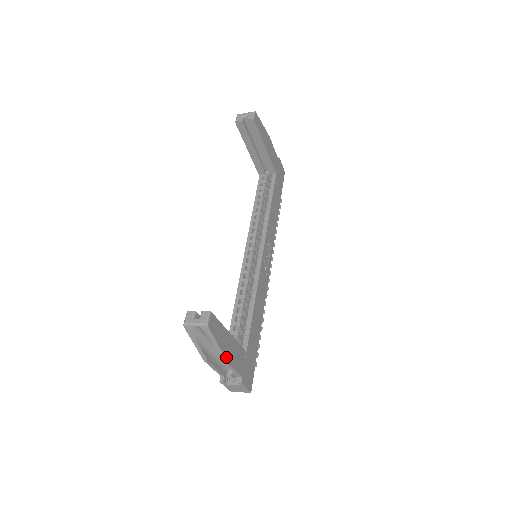
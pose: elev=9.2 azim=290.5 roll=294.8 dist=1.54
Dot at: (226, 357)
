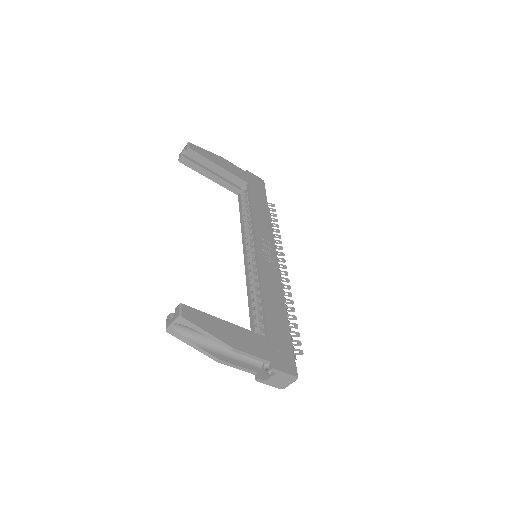
Dot at: (230, 344)
